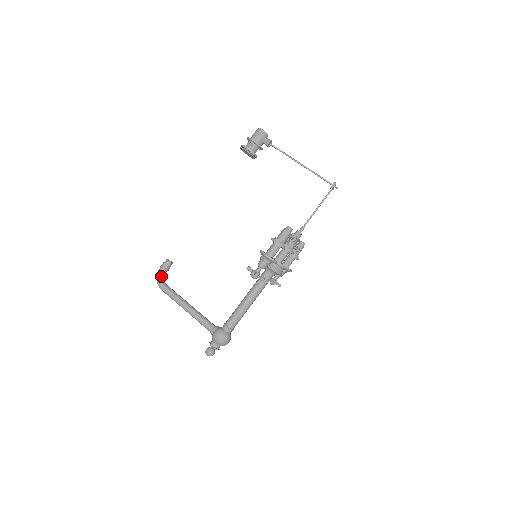
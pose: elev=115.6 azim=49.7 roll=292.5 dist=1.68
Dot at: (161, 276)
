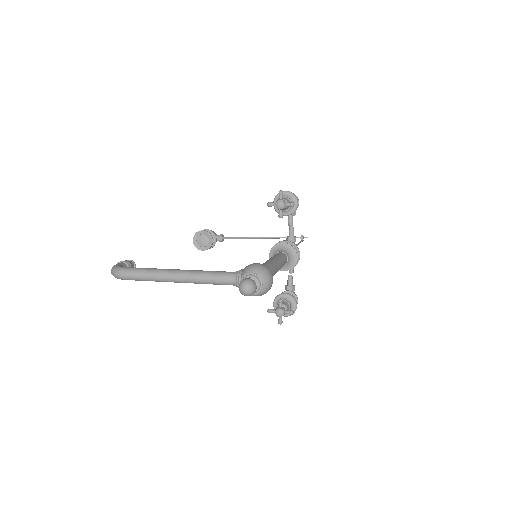
Dot at: occluded
